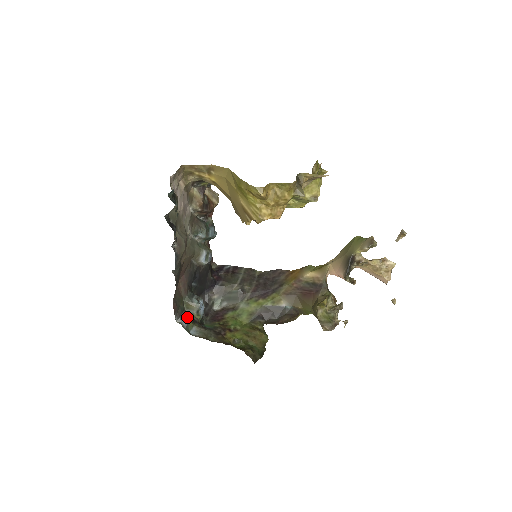
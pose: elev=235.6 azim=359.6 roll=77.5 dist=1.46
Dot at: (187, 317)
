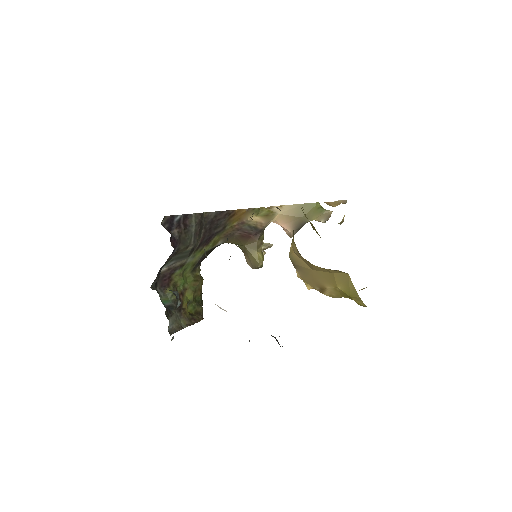
Dot at: occluded
